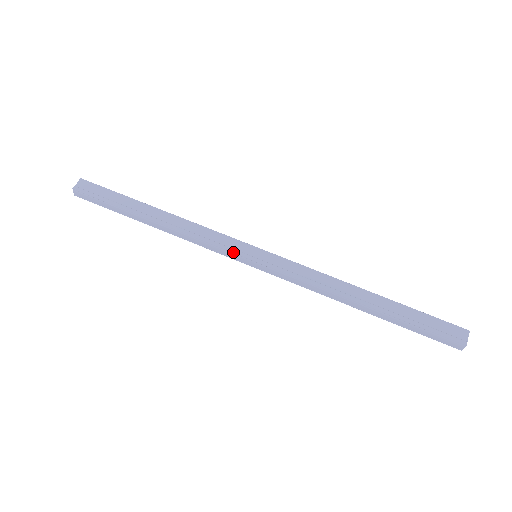
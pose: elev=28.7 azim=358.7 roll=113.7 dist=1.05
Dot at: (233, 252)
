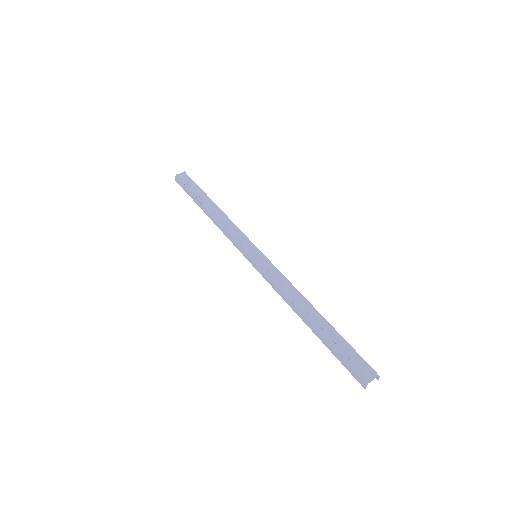
Dot at: (242, 246)
